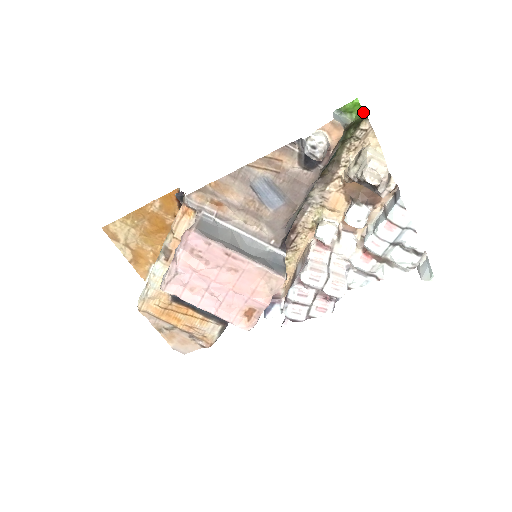
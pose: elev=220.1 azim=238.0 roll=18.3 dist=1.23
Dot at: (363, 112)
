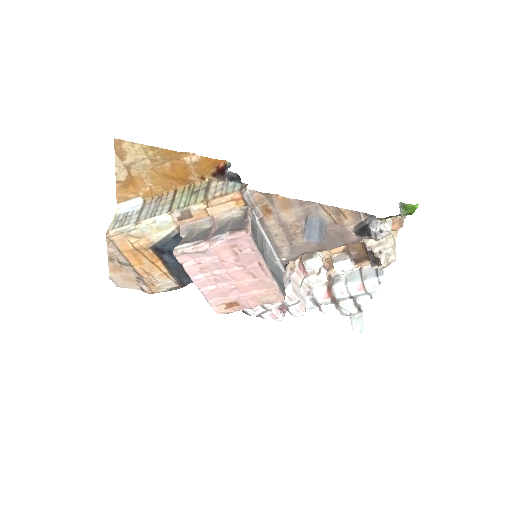
Dot at: (412, 213)
